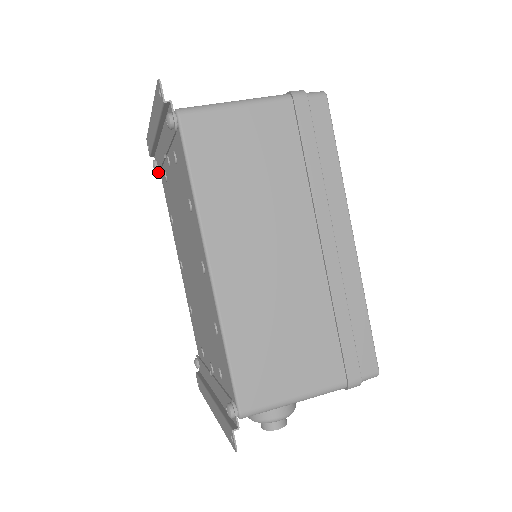
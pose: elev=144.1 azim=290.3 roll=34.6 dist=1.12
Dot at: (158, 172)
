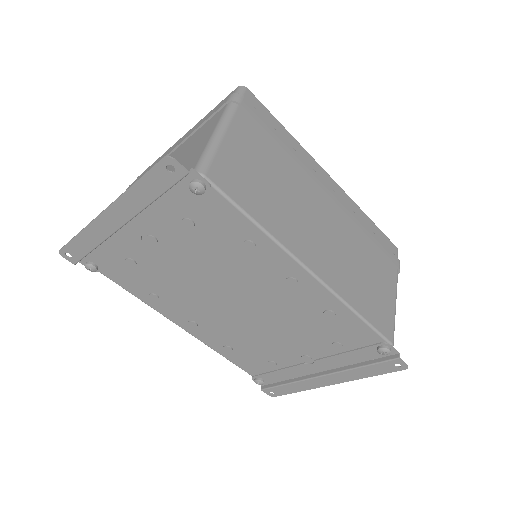
Dot at: (99, 270)
